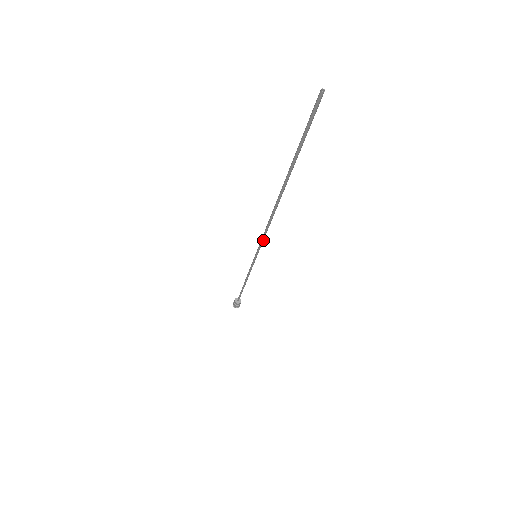
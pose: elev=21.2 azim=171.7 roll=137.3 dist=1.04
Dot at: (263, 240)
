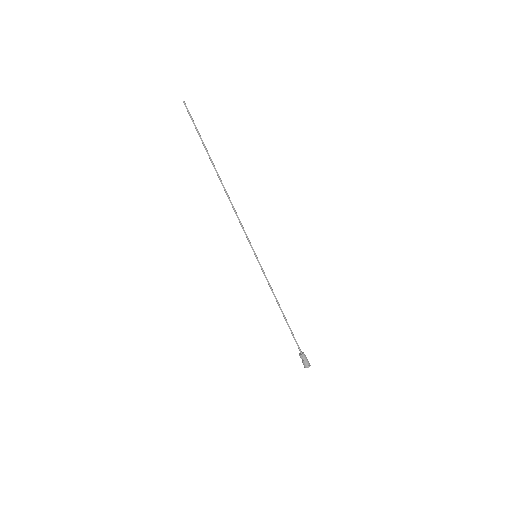
Dot at: (244, 230)
